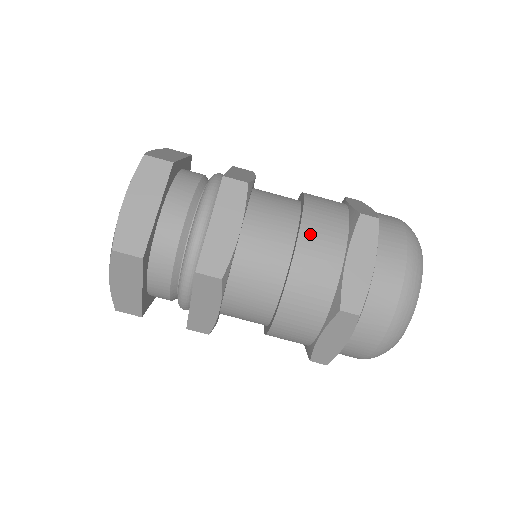
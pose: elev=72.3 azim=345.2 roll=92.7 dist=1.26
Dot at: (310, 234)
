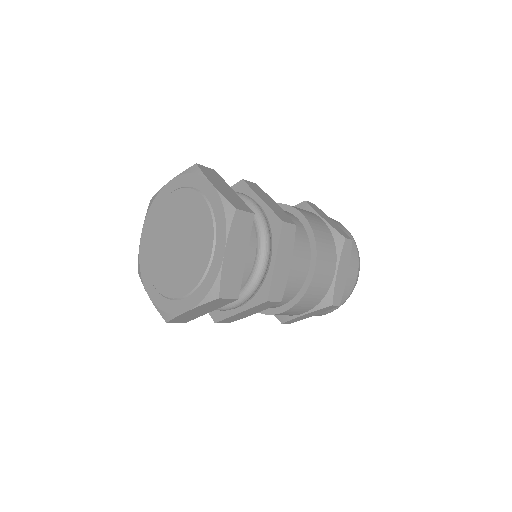
Dot at: (299, 209)
